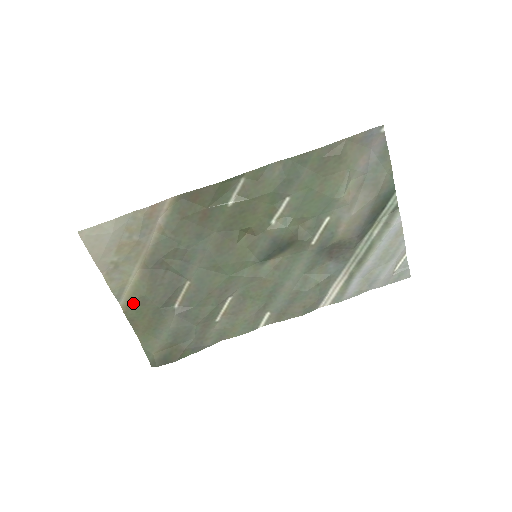
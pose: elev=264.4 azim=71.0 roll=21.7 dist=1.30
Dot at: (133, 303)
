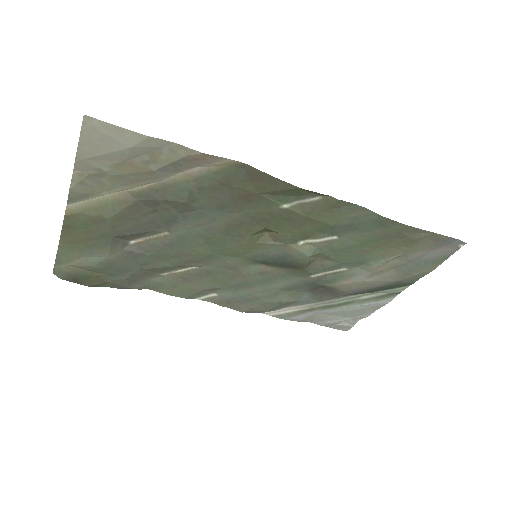
Dot at: (85, 215)
